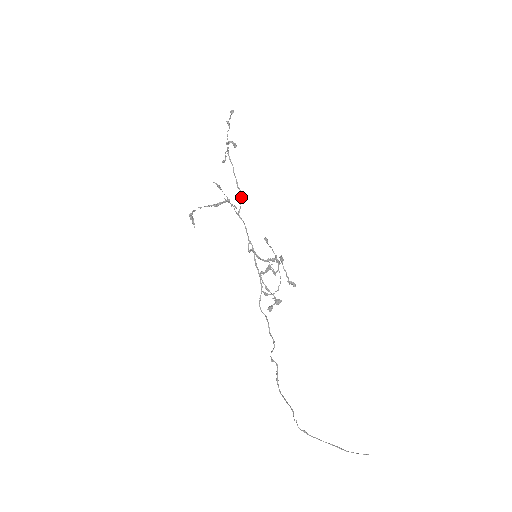
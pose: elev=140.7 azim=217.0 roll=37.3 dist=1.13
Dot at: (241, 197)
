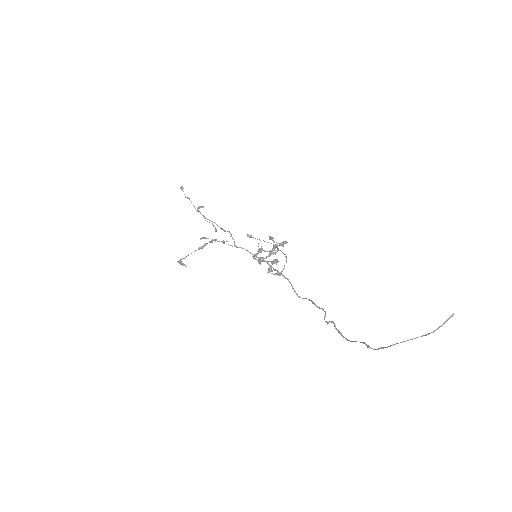
Dot at: (231, 235)
